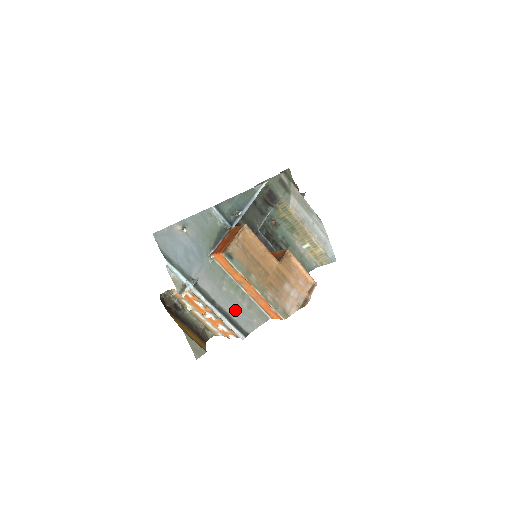
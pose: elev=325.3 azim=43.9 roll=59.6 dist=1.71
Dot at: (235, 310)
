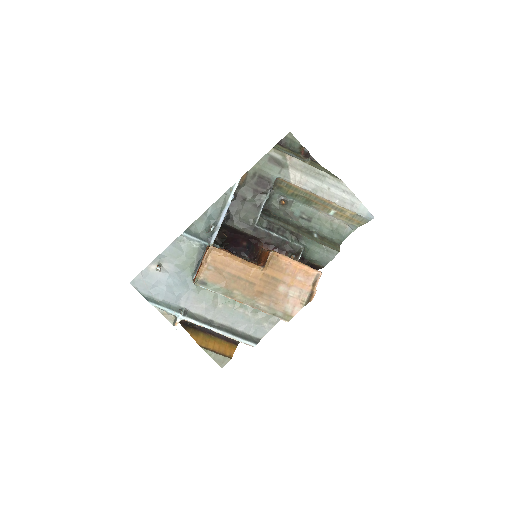
Dot at: (238, 321)
